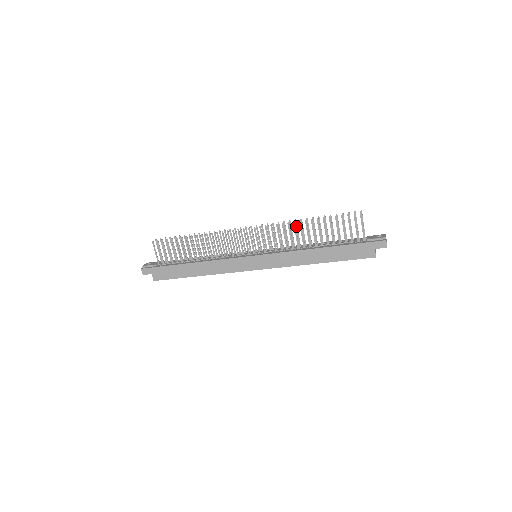
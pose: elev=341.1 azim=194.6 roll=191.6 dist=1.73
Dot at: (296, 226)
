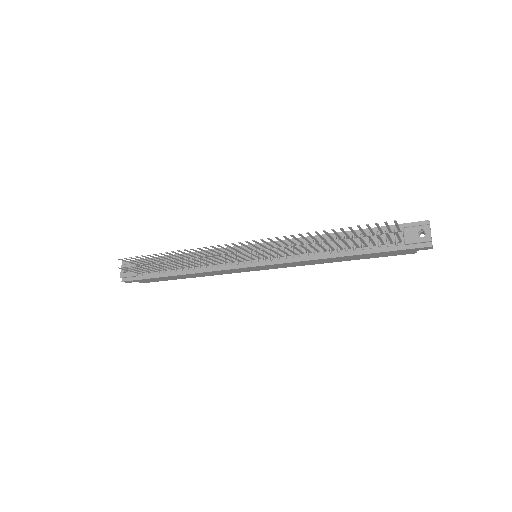
Dot at: (302, 237)
